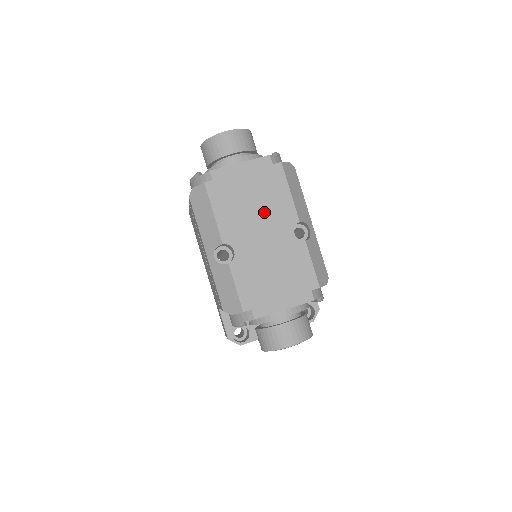
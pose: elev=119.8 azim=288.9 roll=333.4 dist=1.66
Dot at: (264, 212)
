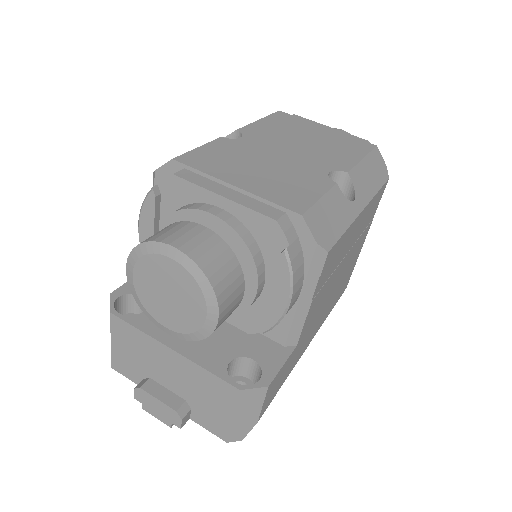
Dot at: (313, 147)
